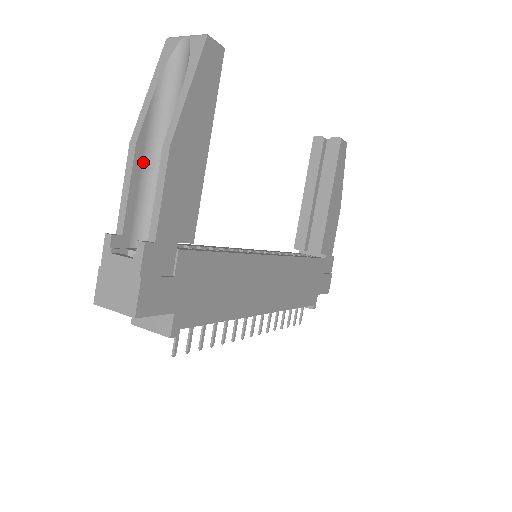
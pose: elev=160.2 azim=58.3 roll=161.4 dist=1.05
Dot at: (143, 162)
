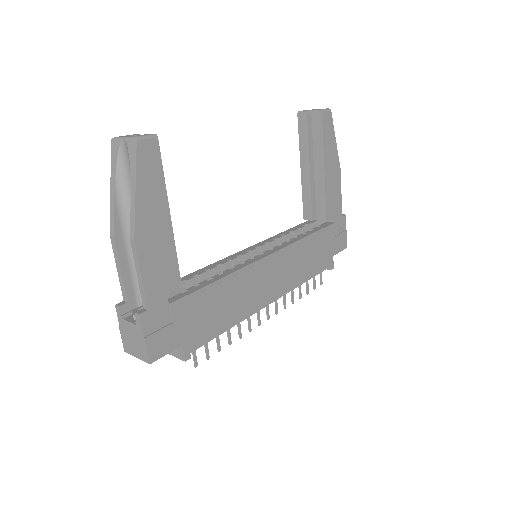
Dot at: (125, 245)
